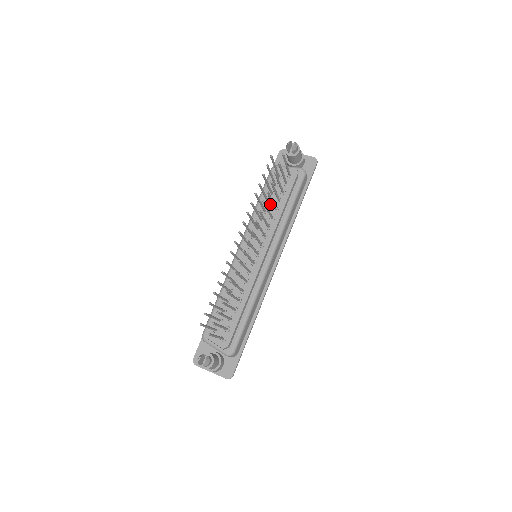
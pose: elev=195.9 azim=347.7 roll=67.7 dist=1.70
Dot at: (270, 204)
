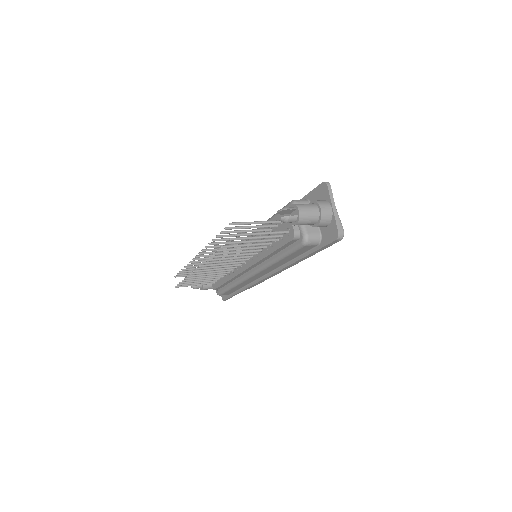
Dot at: occluded
